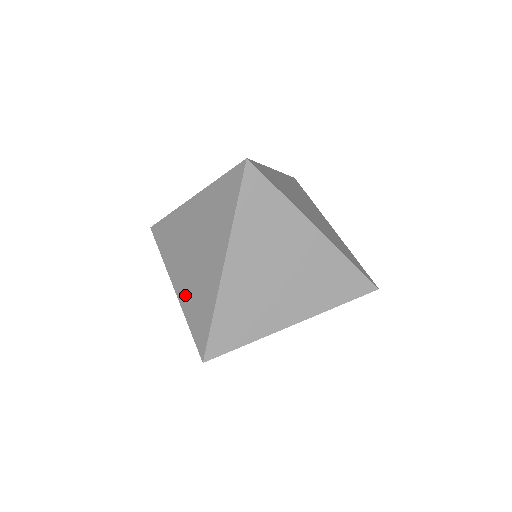
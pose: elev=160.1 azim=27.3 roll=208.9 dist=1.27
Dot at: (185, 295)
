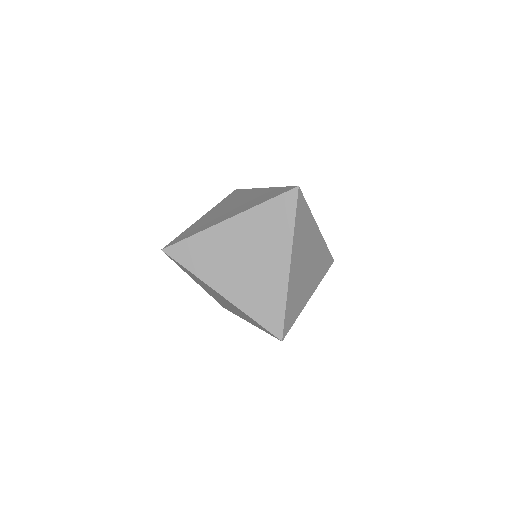
Dot at: (242, 298)
